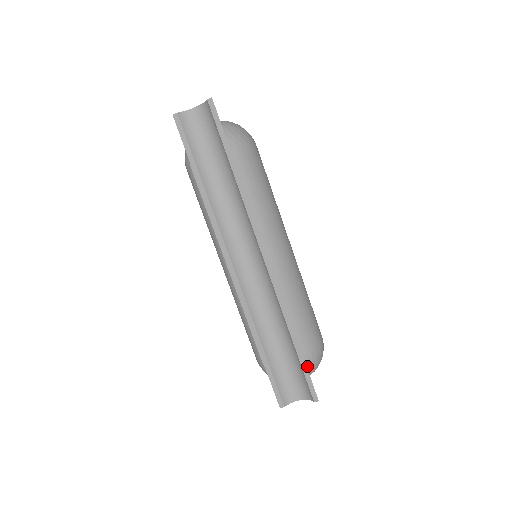
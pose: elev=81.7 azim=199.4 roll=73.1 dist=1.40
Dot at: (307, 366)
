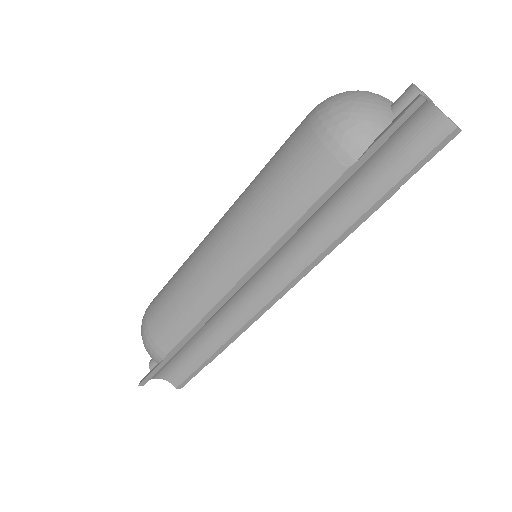
Dot at: (202, 366)
